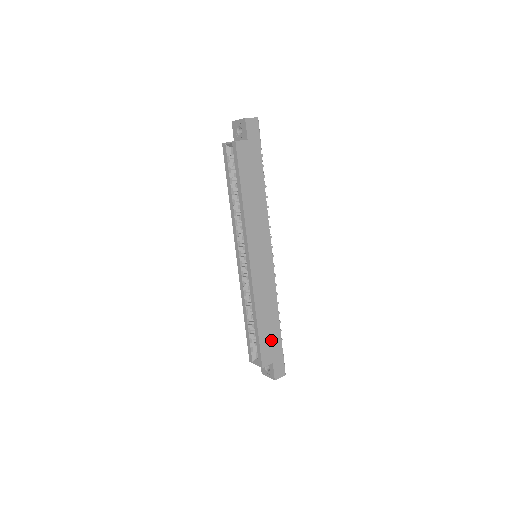
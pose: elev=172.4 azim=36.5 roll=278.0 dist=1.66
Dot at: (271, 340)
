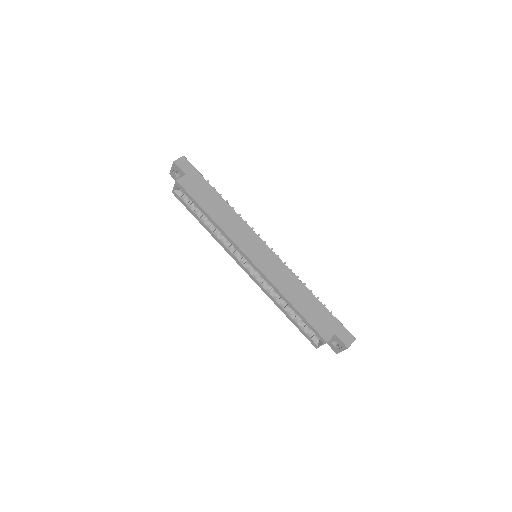
Dot at: (318, 315)
